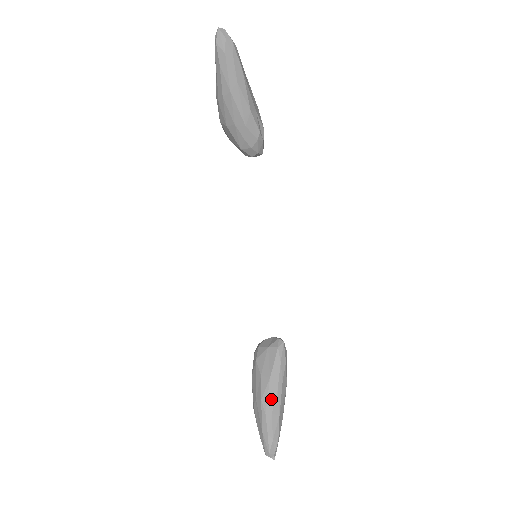
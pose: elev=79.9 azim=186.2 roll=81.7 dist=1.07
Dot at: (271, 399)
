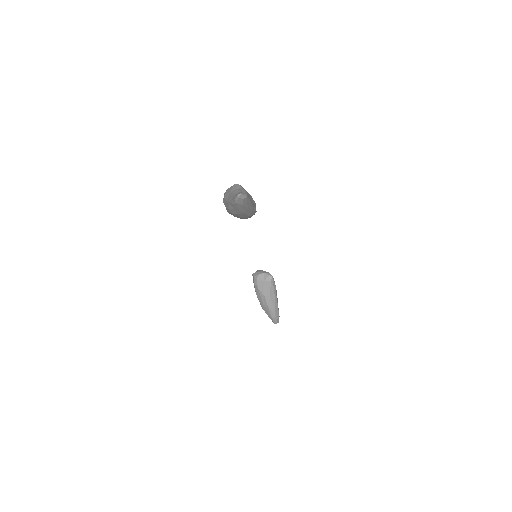
Dot at: (273, 304)
